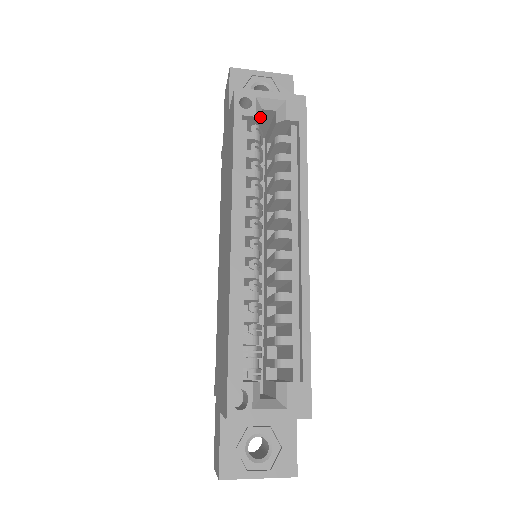
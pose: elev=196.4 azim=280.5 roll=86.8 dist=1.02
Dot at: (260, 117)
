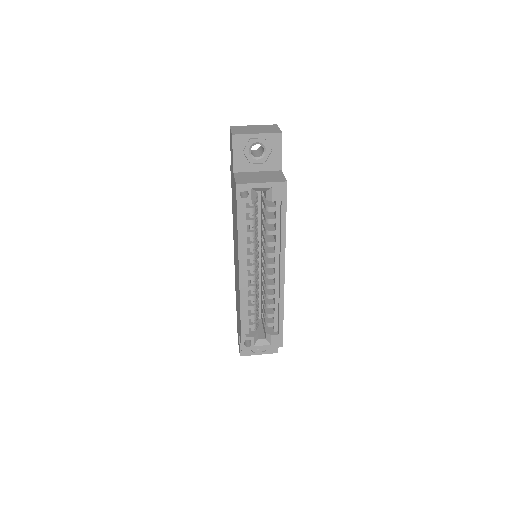
Dot at: (255, 199)
